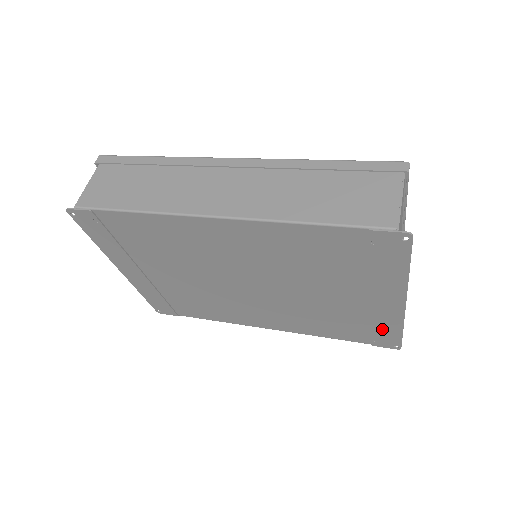
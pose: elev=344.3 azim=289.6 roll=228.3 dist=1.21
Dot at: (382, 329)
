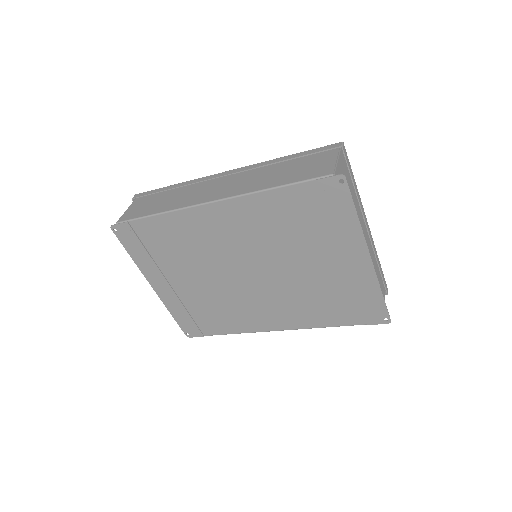
Dot at: (366, 298)
